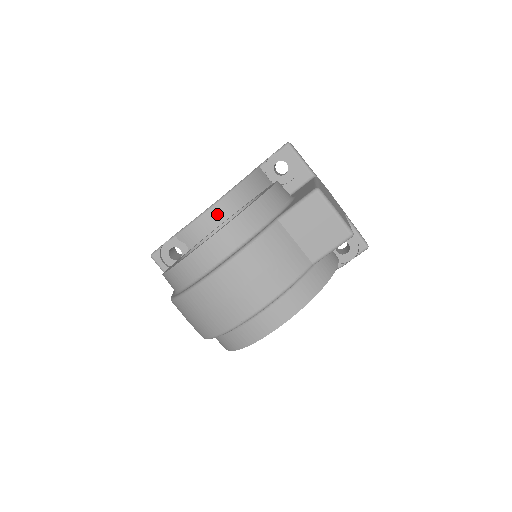
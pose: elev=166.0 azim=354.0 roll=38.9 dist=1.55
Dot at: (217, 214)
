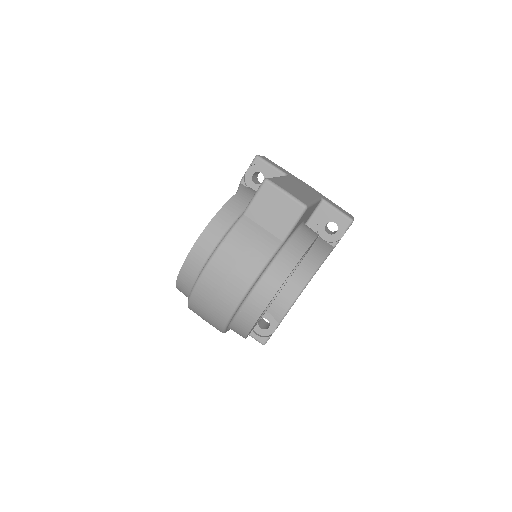
Dot at: occluded
